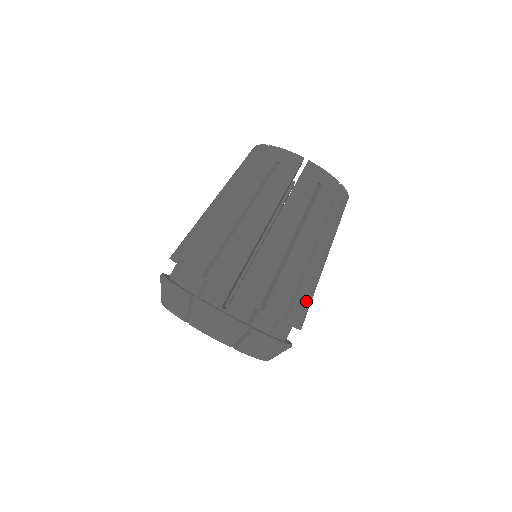
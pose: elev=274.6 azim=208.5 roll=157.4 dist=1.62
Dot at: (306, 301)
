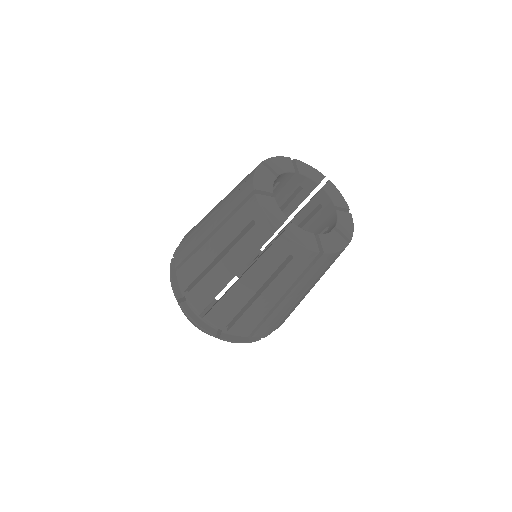
Dot at: occluded
